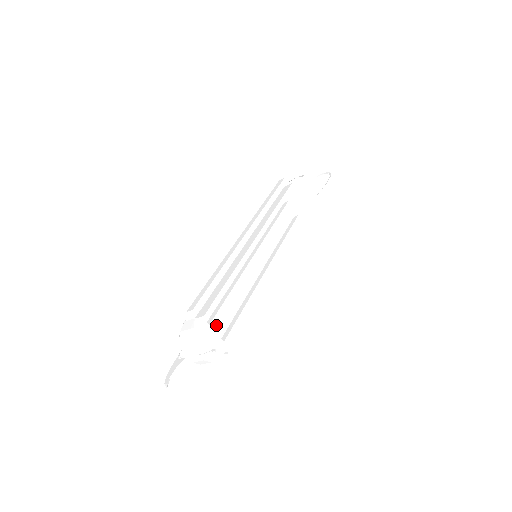
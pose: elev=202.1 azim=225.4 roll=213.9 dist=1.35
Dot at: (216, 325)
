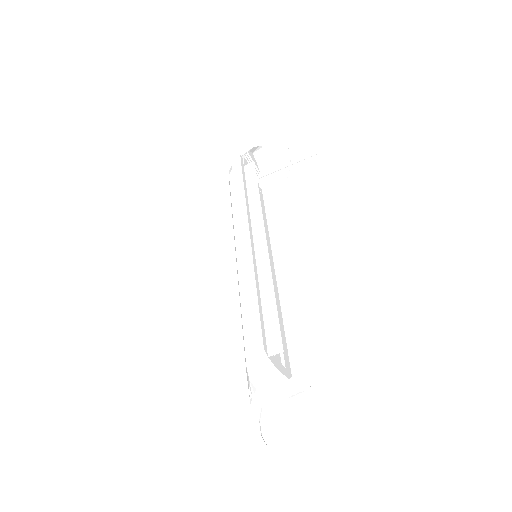
Dot at: occluded
